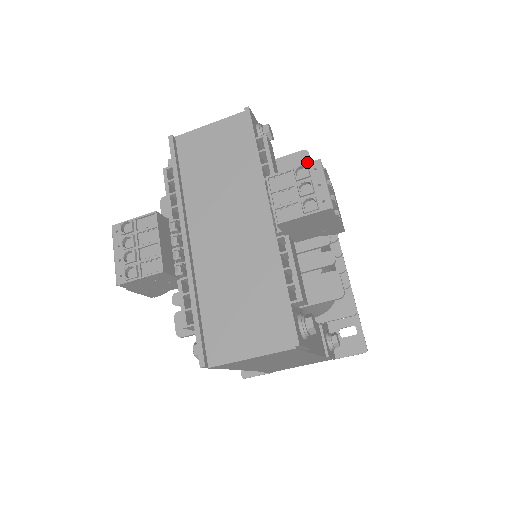
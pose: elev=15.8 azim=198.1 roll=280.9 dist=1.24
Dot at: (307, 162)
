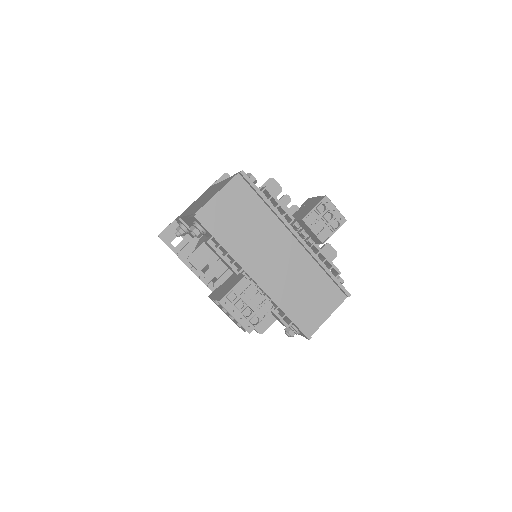
Dot at: (277, 185)
